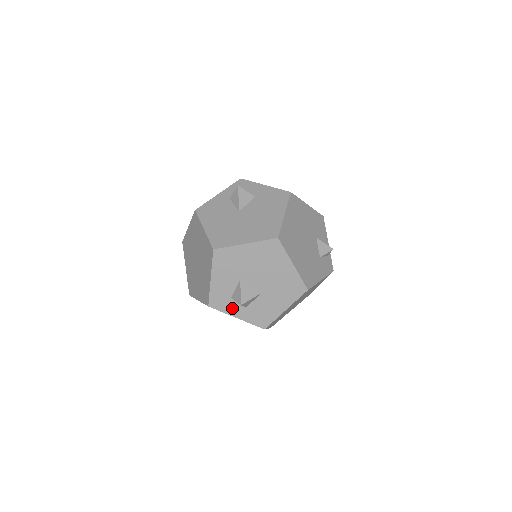
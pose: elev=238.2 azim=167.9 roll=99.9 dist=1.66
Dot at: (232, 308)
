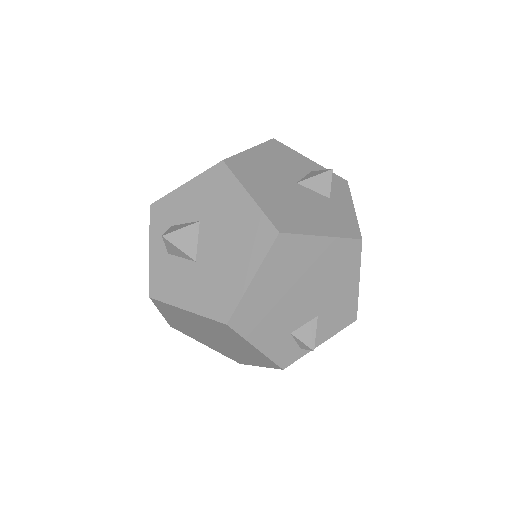
Dot at: (160, 236)
